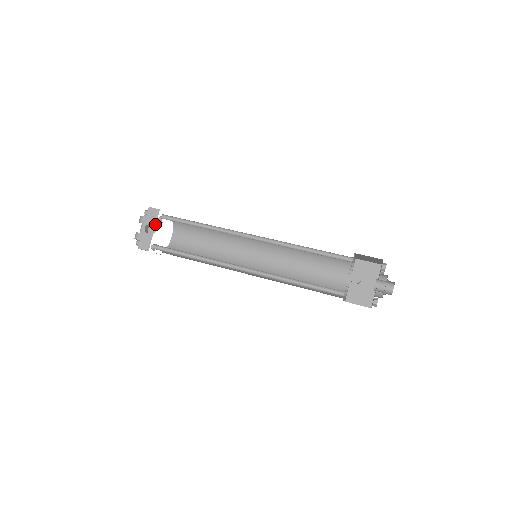
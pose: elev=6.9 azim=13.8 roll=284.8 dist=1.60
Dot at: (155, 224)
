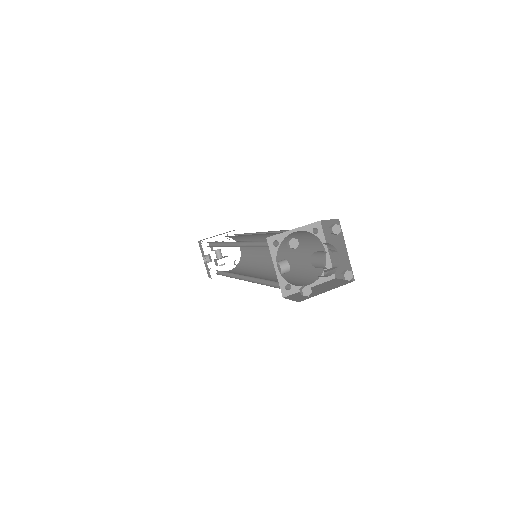
Dot at: occluded
